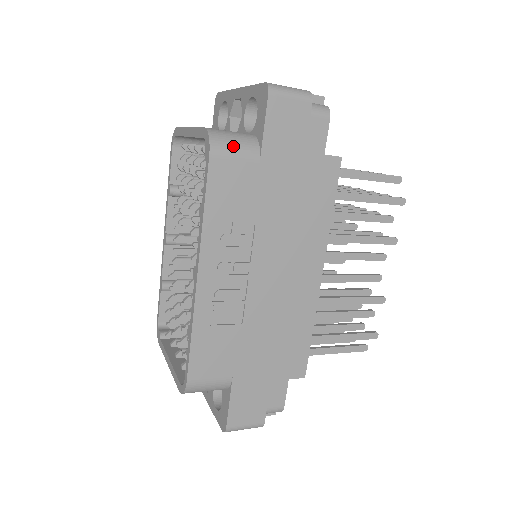
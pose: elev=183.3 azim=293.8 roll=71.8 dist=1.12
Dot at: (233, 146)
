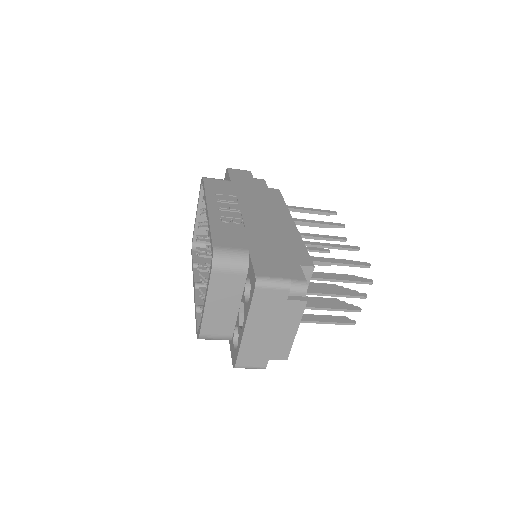
Dot at: occluded
